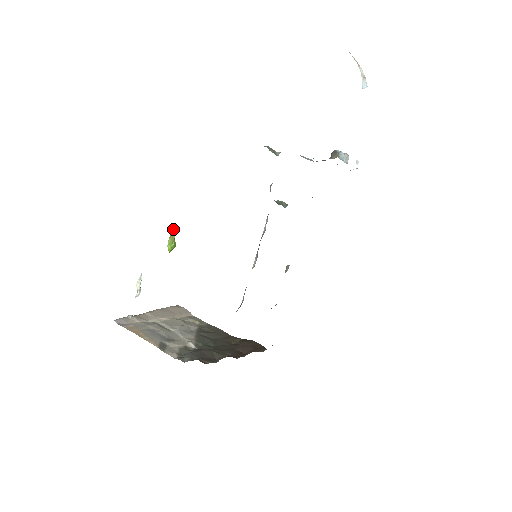
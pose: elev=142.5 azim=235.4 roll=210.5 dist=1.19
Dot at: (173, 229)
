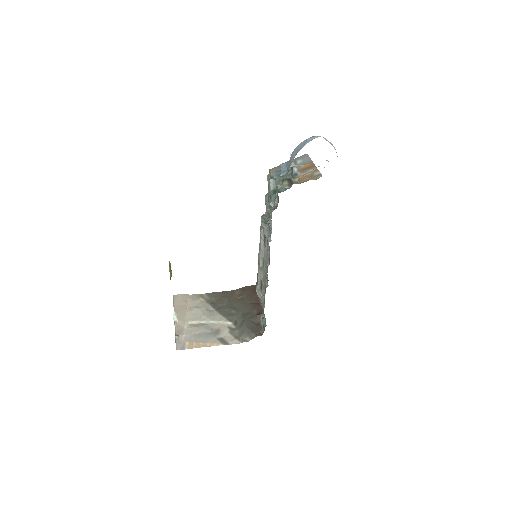
Dot at: (169, 265)
